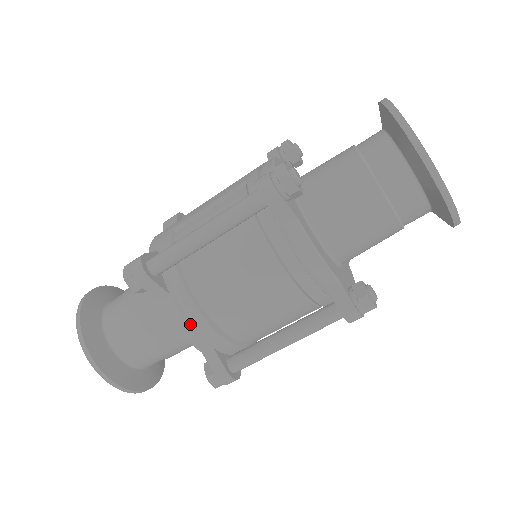
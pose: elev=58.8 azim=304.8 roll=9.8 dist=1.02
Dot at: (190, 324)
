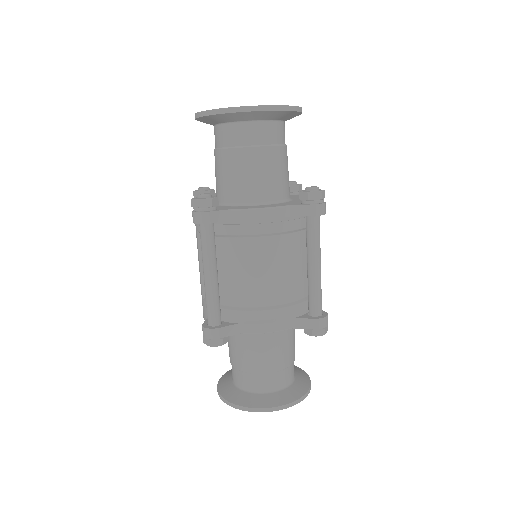
Dot at: (265, 322)
